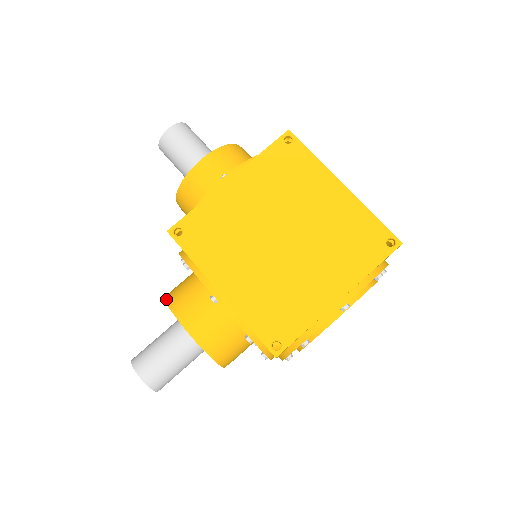
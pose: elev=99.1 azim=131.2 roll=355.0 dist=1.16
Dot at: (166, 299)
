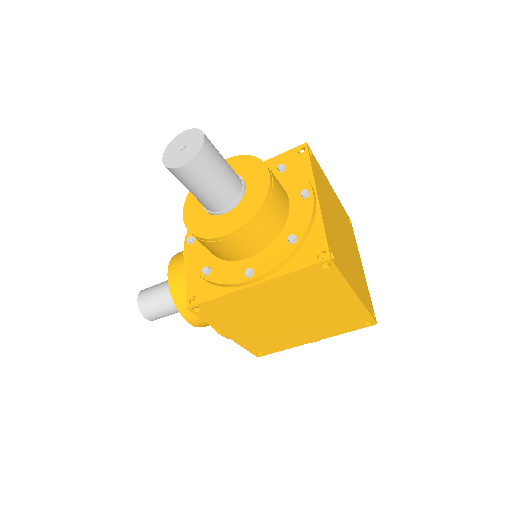
Dot at: (172, 295)
